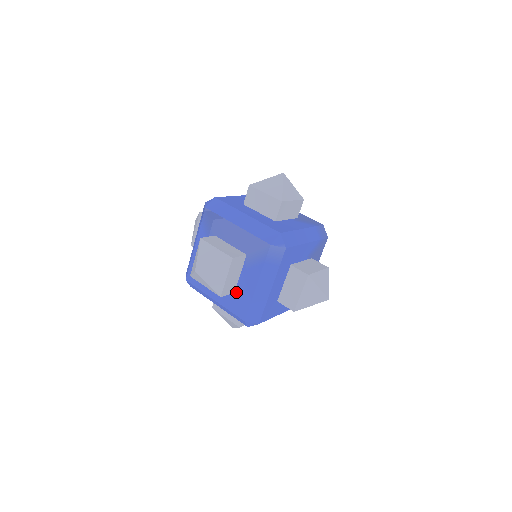
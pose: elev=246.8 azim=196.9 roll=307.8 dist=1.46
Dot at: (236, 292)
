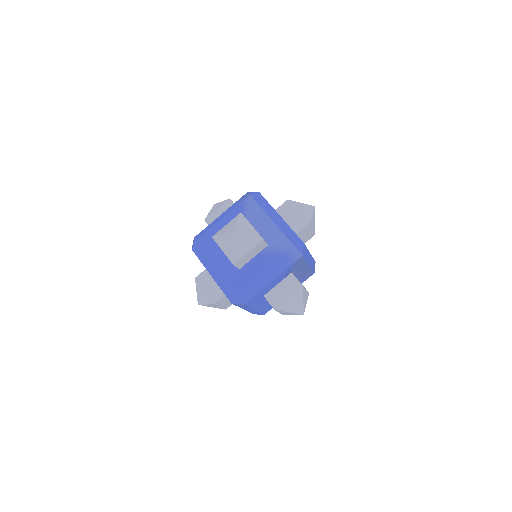
Dot at: occluded
